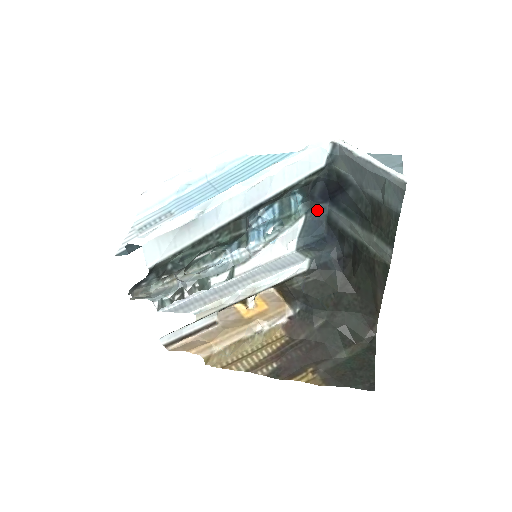
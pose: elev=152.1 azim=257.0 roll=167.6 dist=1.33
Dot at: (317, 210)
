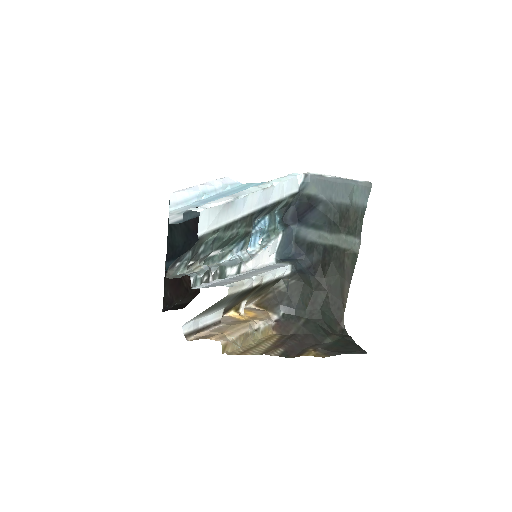
Dot at: (289, 230)
